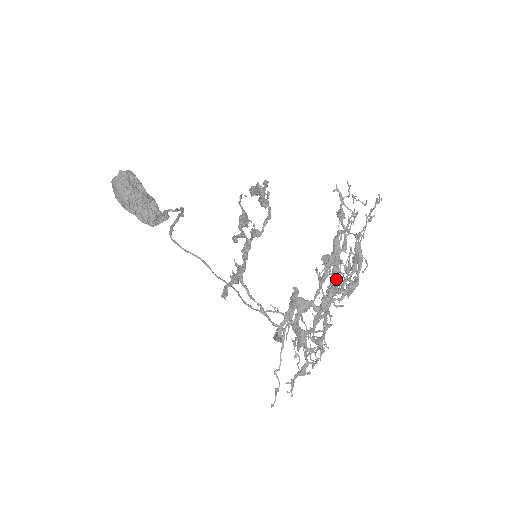
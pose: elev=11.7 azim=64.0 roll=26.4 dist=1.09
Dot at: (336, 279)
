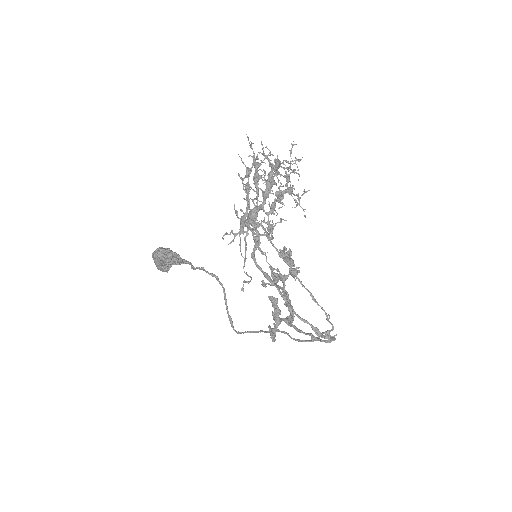
Dot at: occluded
